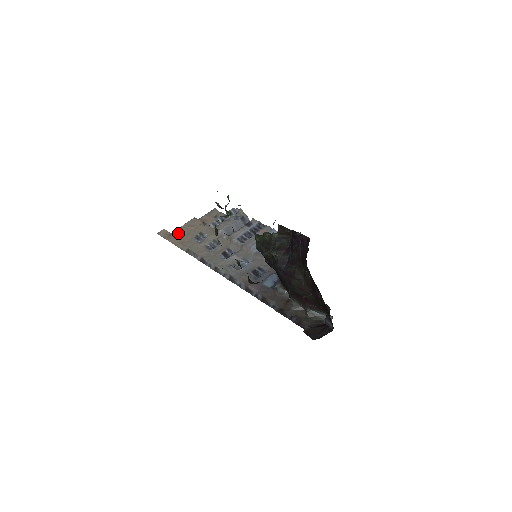
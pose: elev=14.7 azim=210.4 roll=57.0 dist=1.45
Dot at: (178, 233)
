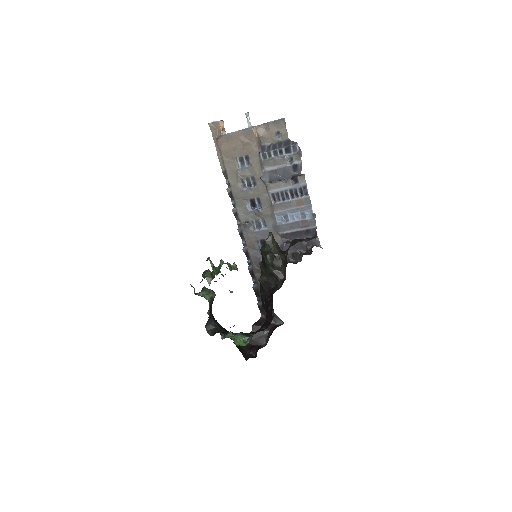
Dot at: (227, 140)
